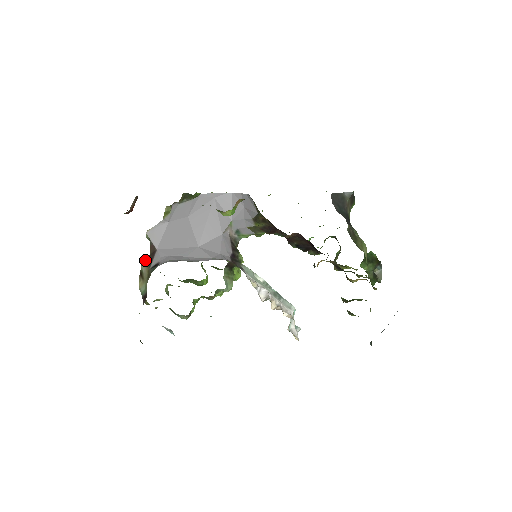
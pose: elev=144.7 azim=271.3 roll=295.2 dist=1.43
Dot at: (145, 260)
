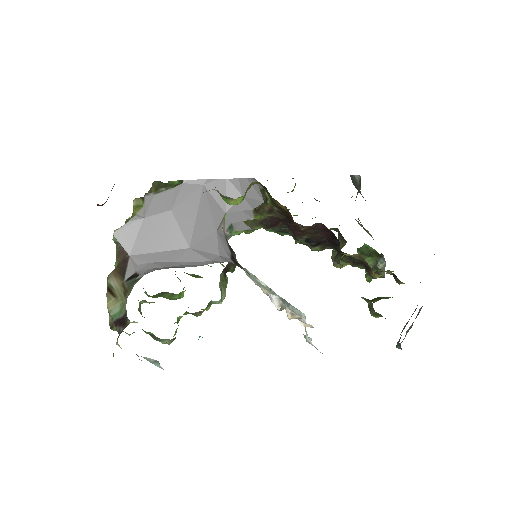
Dot at: (113, 271)
